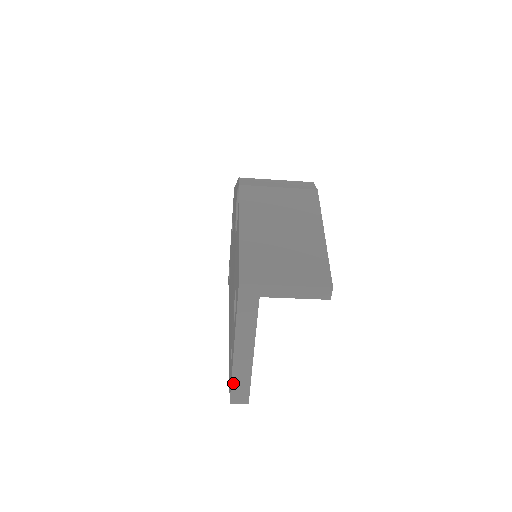
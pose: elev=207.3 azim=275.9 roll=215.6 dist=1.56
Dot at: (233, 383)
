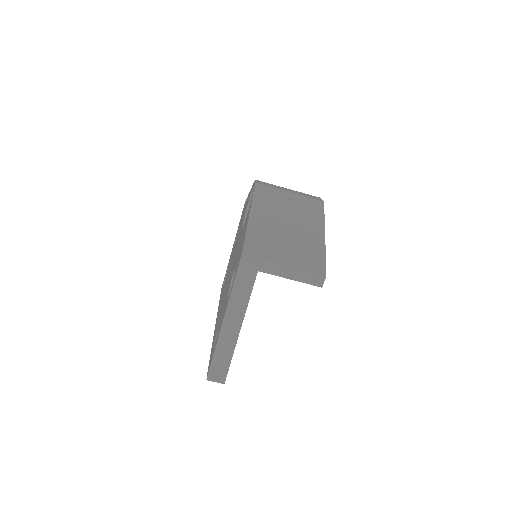
Dot at: (214, 357)
